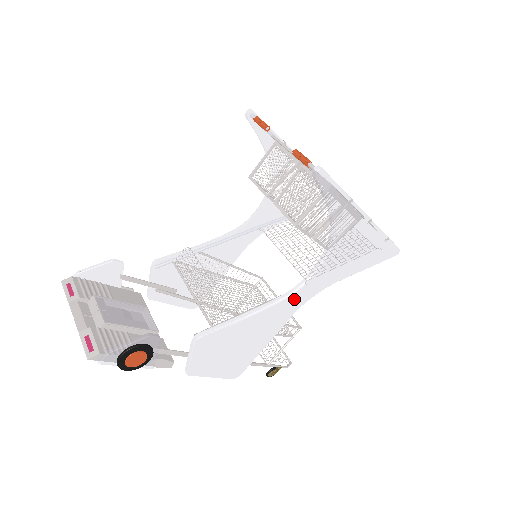
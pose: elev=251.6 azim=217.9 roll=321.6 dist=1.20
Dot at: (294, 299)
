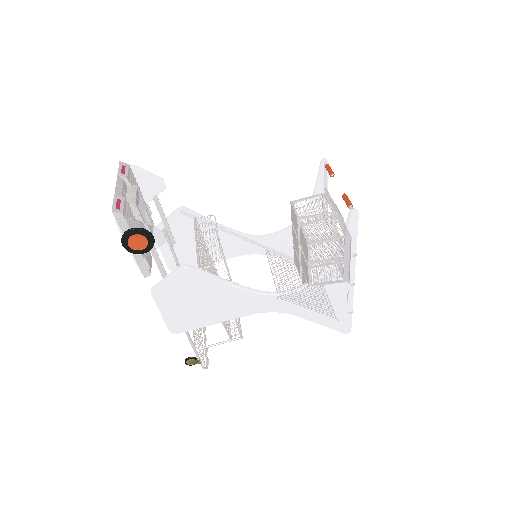
Dot at: (264, 301)
